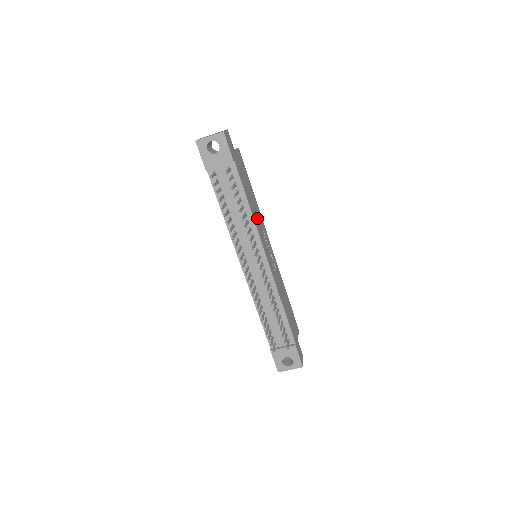
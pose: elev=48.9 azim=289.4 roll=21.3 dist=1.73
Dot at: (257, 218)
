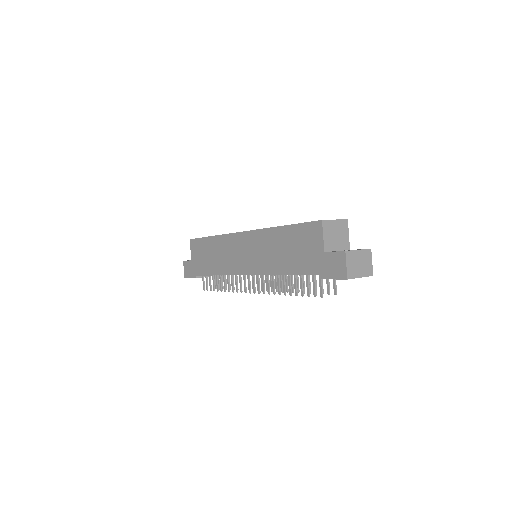
Dot at: occluded
